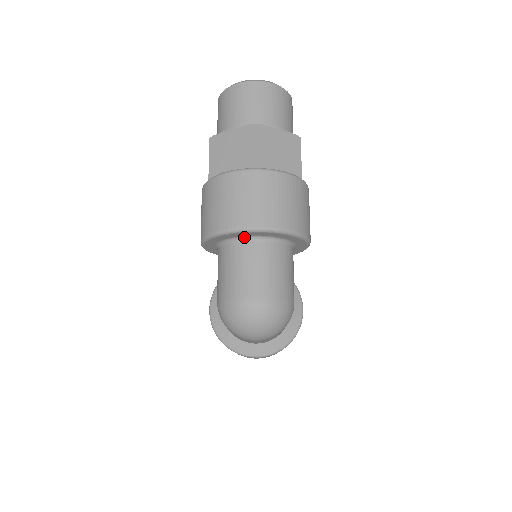
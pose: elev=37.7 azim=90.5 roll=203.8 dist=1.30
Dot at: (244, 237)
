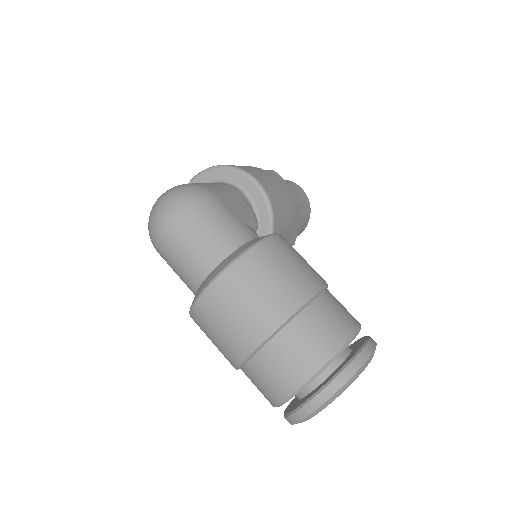
Dot at: occluded
